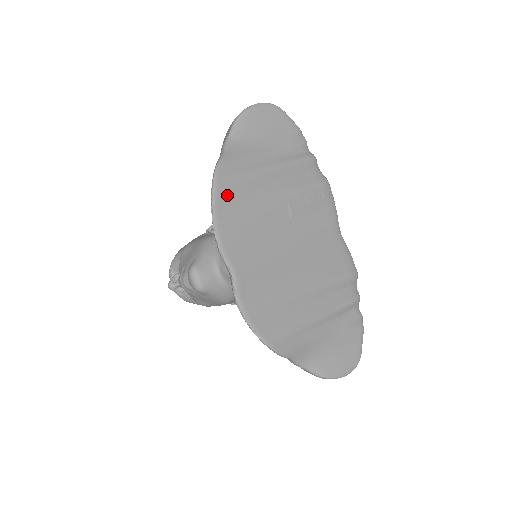
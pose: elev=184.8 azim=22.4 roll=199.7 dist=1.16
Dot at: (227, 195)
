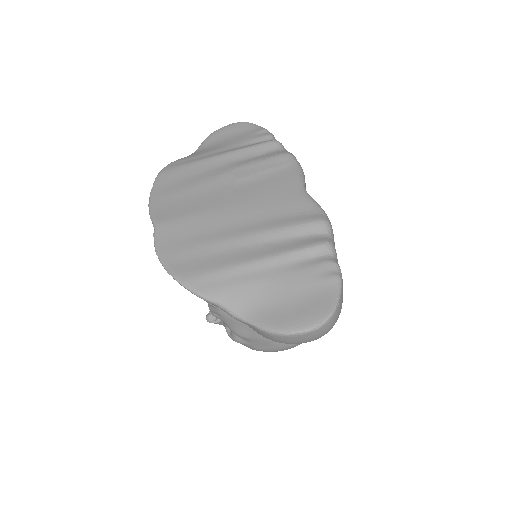
Dot at: (169, 177)
